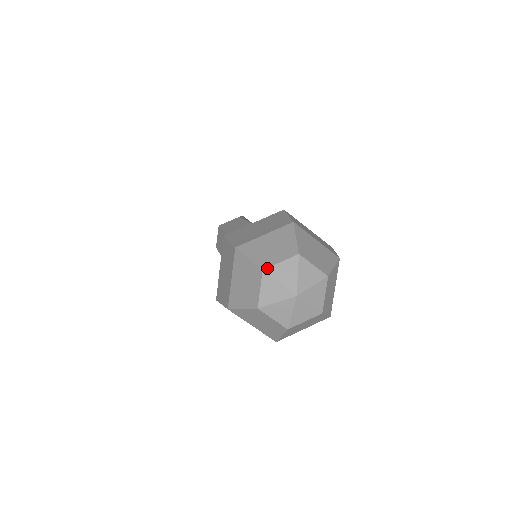
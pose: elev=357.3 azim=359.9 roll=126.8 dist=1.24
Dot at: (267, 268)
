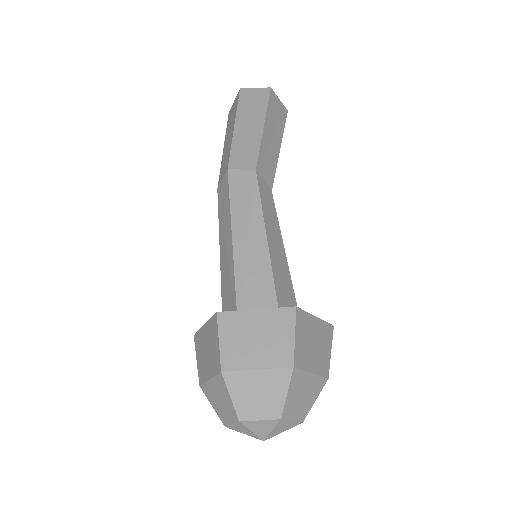
Dot at: (244, 421)
